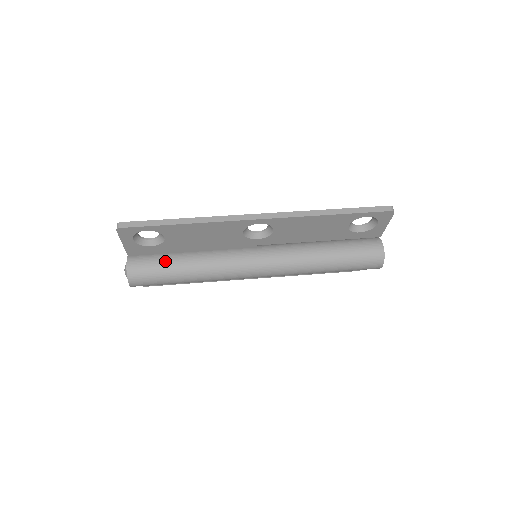
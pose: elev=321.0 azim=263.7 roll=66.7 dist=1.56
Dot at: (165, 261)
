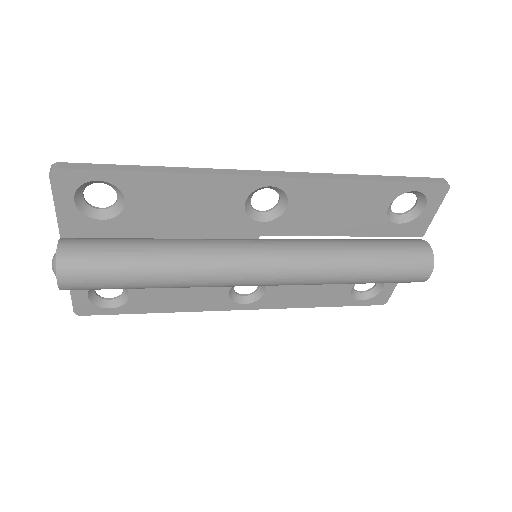
Dot at: (121, 246)
